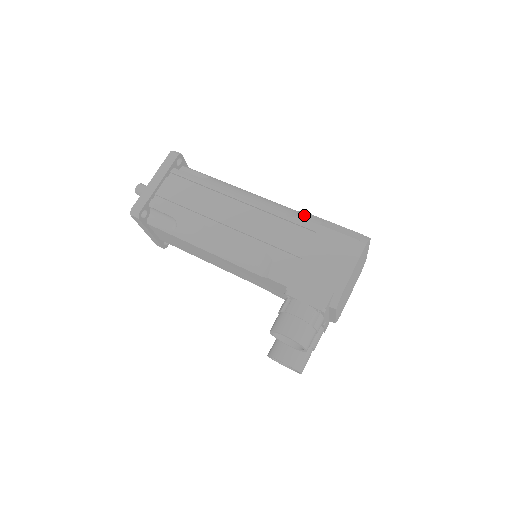
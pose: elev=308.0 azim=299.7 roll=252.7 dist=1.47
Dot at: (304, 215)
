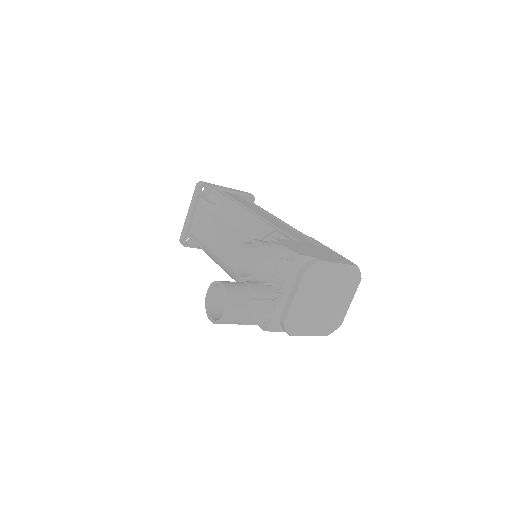
Dot at: occluded
